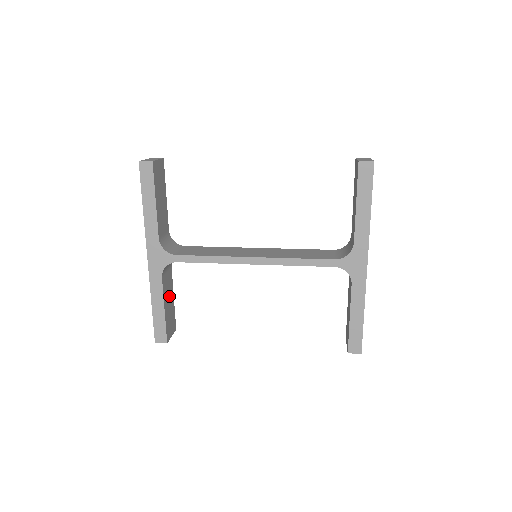
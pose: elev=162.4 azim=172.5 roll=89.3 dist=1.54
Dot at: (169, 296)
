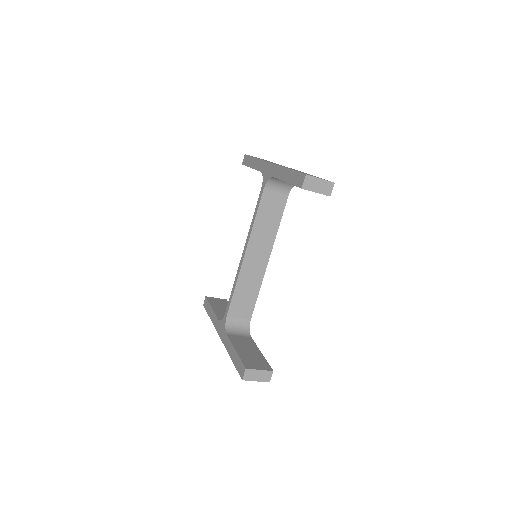
Dot at: (248, 348)
